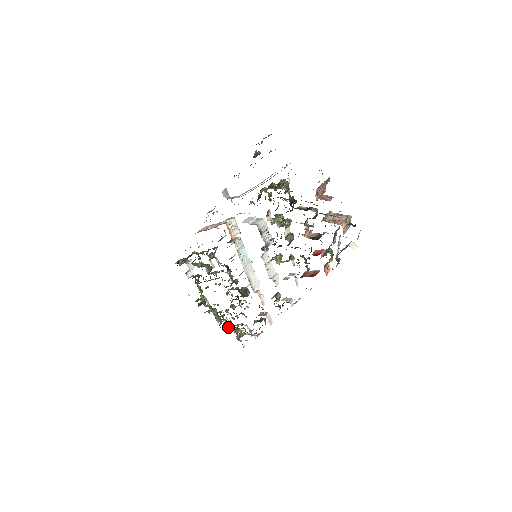
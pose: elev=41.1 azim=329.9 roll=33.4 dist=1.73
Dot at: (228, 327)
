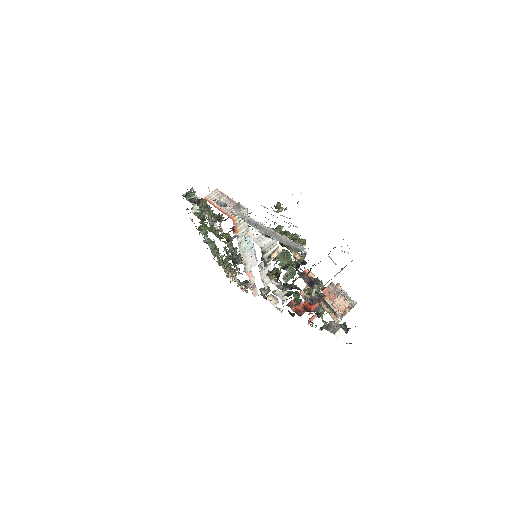
Dot at: occluded
